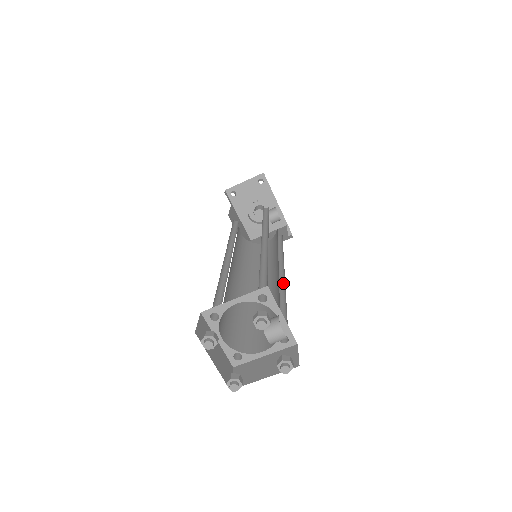
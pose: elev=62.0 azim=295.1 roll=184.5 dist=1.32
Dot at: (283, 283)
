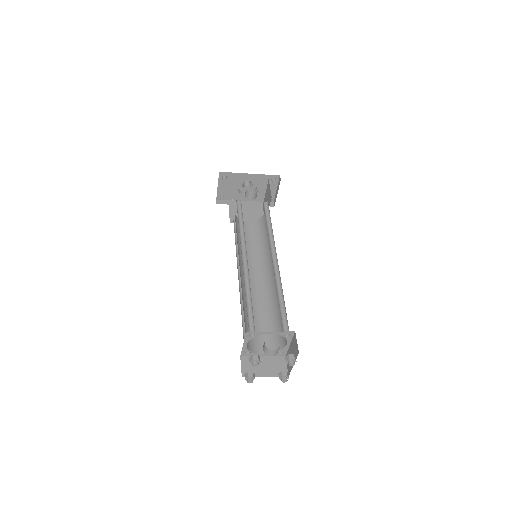
Dot at: (278, 268)
